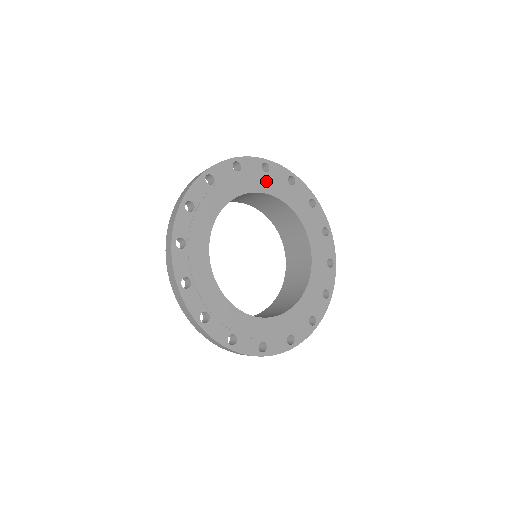
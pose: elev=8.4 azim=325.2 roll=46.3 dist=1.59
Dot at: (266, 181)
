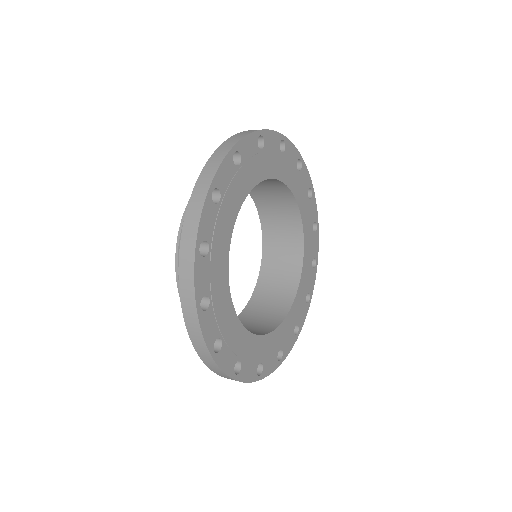
Dot at: (305, 203)
